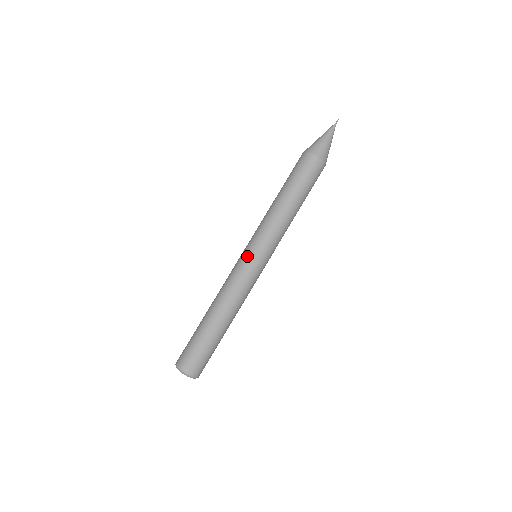
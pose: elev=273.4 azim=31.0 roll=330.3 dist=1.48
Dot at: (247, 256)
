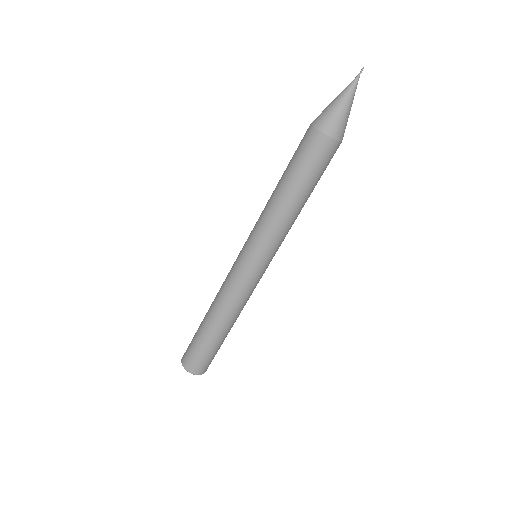
Dot at: (241, 260)
